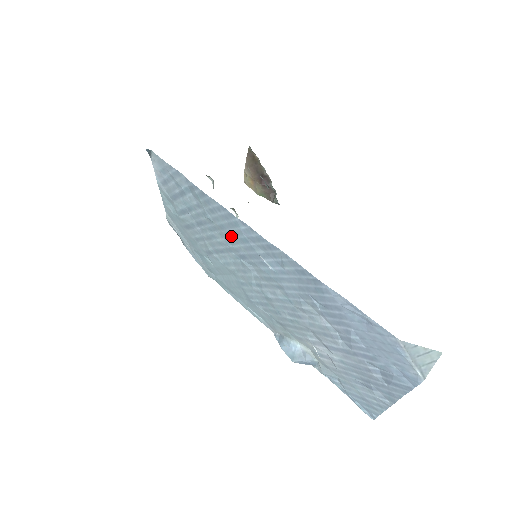
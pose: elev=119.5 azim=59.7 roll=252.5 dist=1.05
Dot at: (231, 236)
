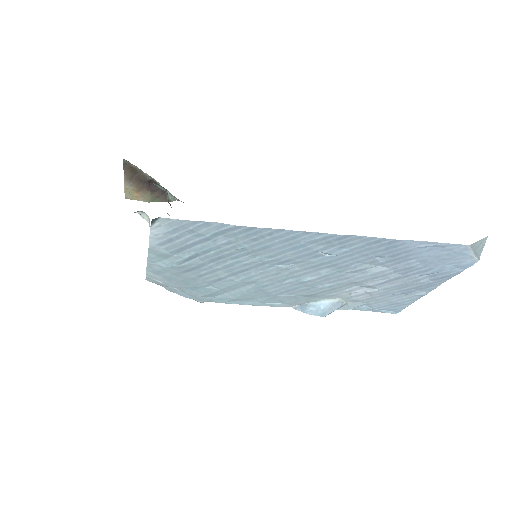
Dot at: (276, 251)
